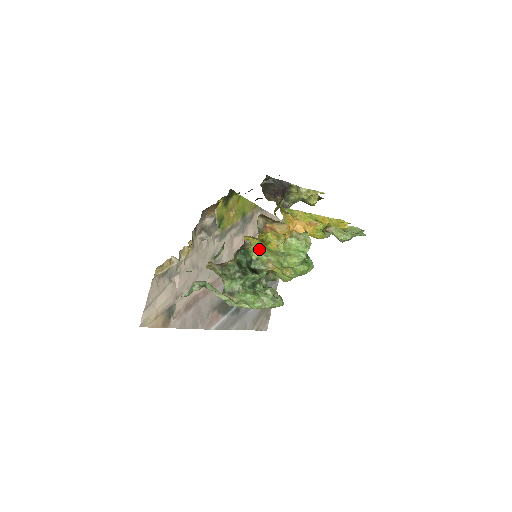
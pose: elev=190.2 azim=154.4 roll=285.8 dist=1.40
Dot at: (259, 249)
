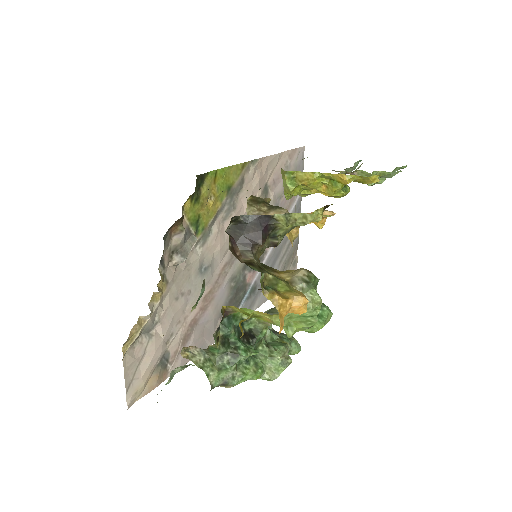
Dot at: (248, 315)
